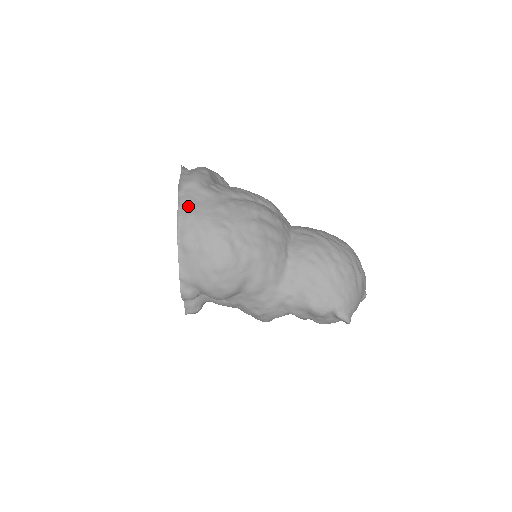
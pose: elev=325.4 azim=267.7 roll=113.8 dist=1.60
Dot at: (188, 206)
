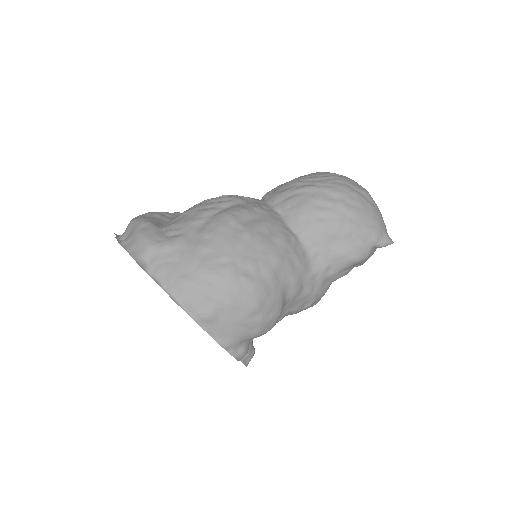
Dot at: (170, 277)
